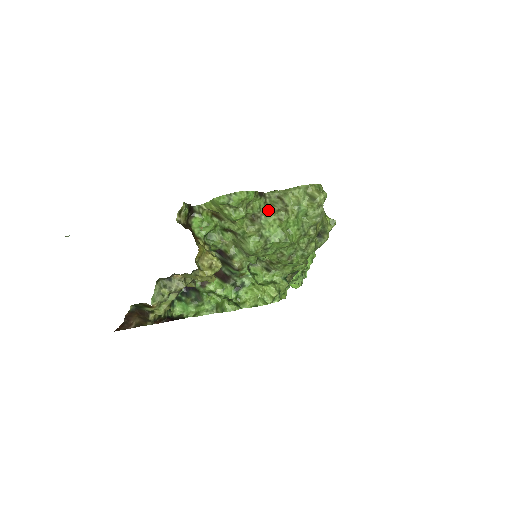
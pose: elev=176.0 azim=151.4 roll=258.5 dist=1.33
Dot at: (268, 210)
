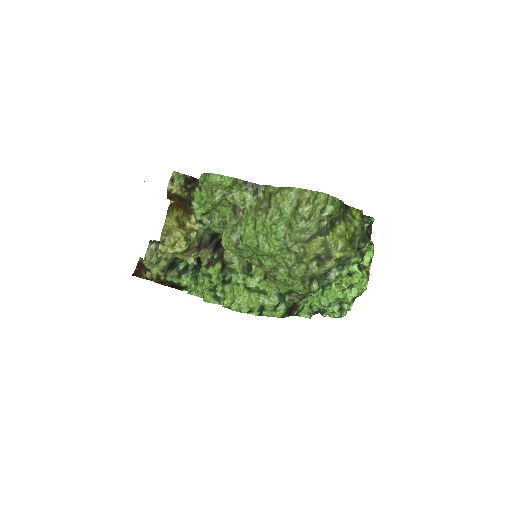
Dot at: (254, 206)
